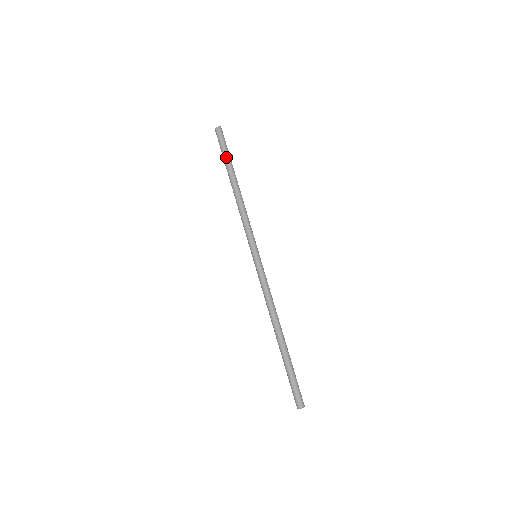
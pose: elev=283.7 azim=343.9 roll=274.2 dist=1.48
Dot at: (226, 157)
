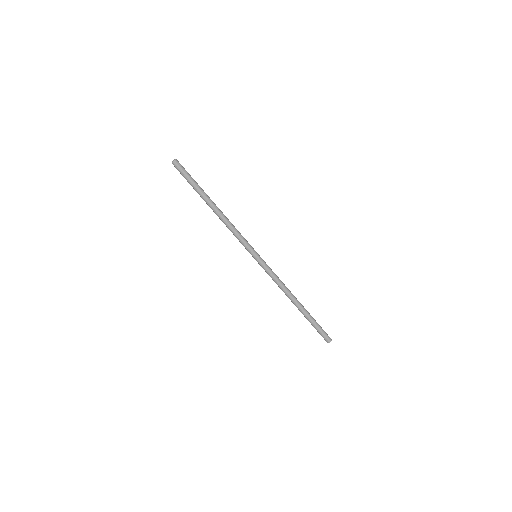
Dot at: (193, 188)
